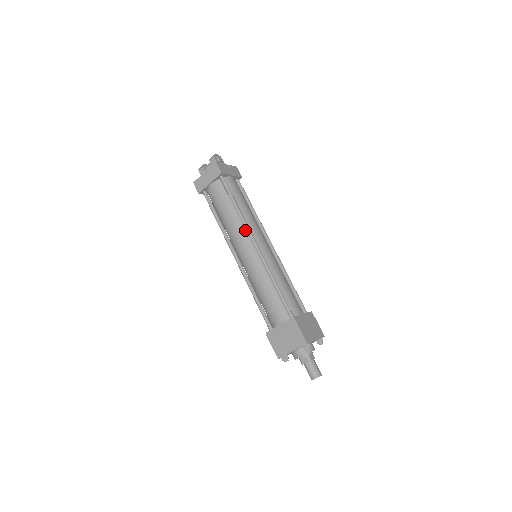
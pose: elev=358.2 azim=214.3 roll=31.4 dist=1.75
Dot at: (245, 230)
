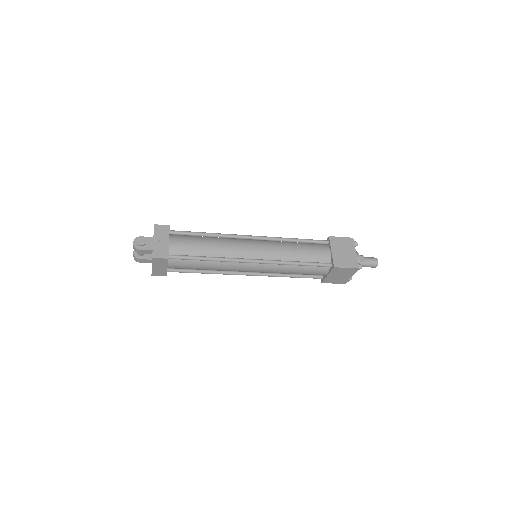
Dot at: (234, 262)
